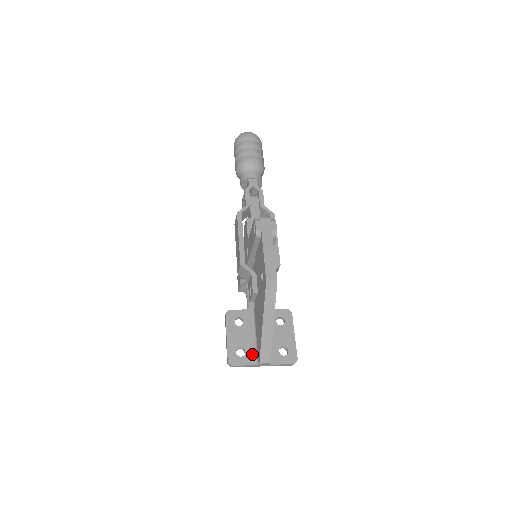
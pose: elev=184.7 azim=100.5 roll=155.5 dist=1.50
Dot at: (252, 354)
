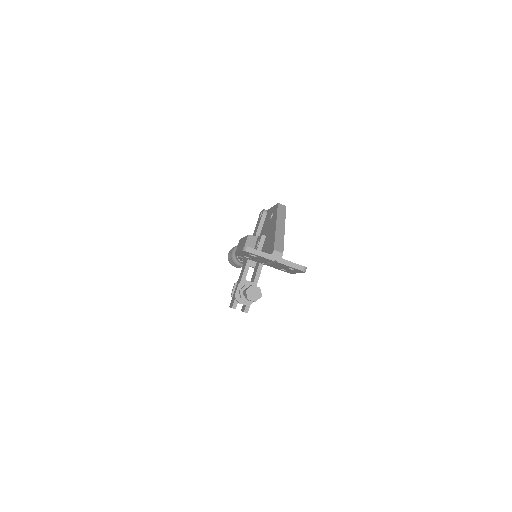
Dot at: occluded
